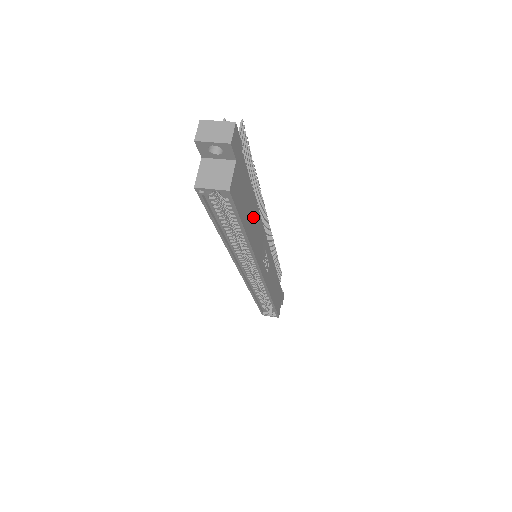
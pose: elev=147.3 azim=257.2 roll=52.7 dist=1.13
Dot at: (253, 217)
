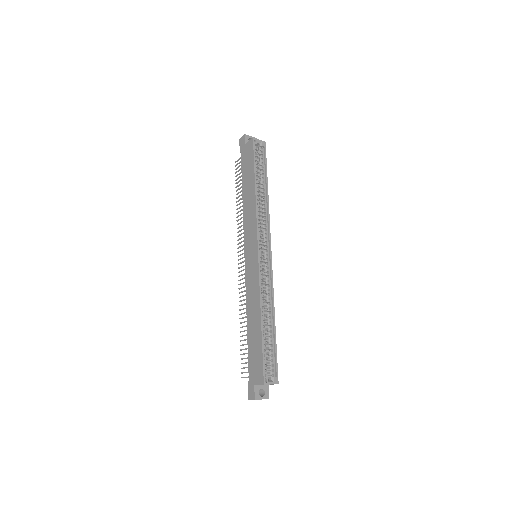
Dot at: occluded
